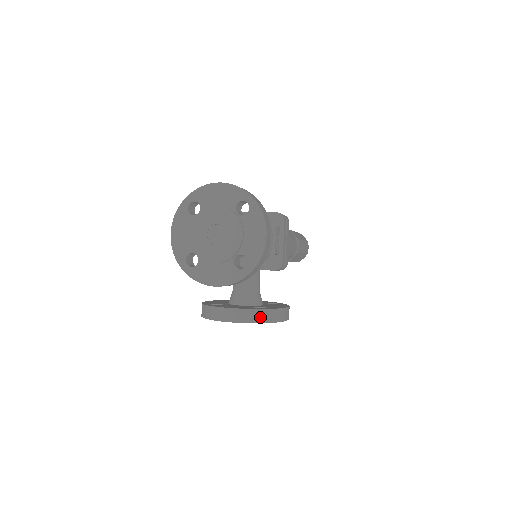
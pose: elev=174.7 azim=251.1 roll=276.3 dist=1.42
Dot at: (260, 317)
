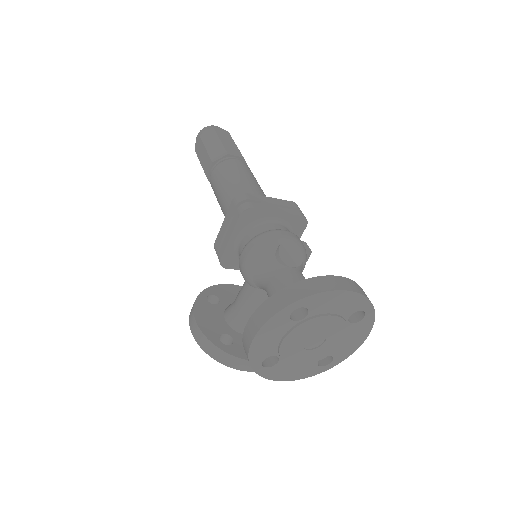
Dot at: occluded
